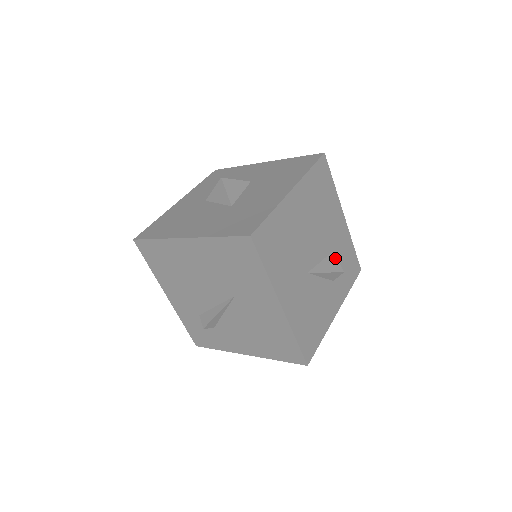
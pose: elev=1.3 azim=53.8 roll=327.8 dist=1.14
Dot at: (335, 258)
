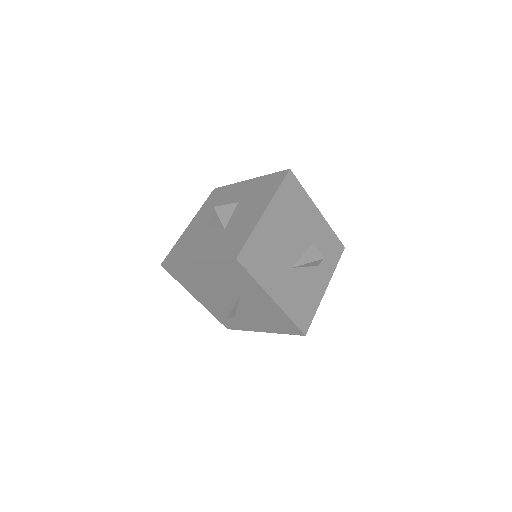
Dot at: (315, 248)
